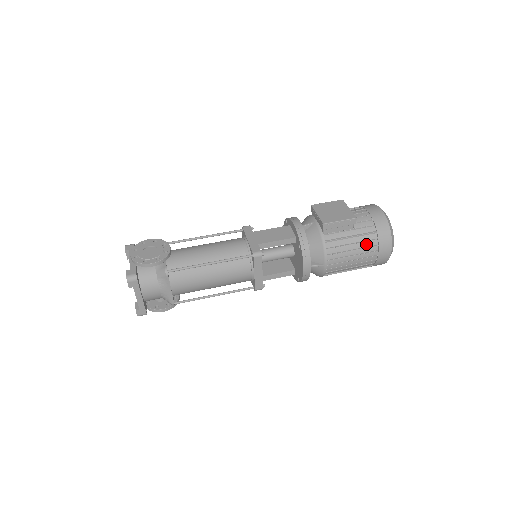
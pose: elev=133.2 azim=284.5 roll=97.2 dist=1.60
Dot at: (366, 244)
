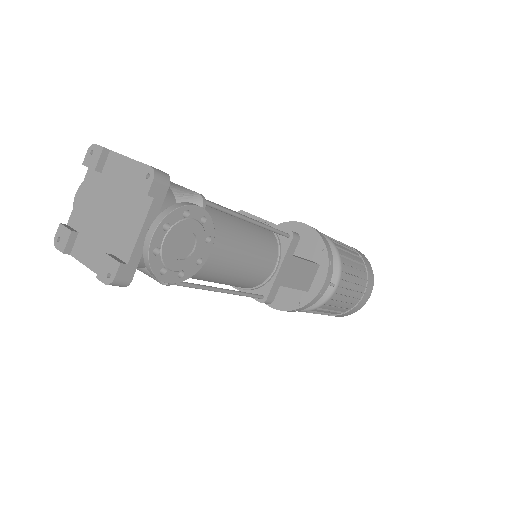
Dot at: occluded
